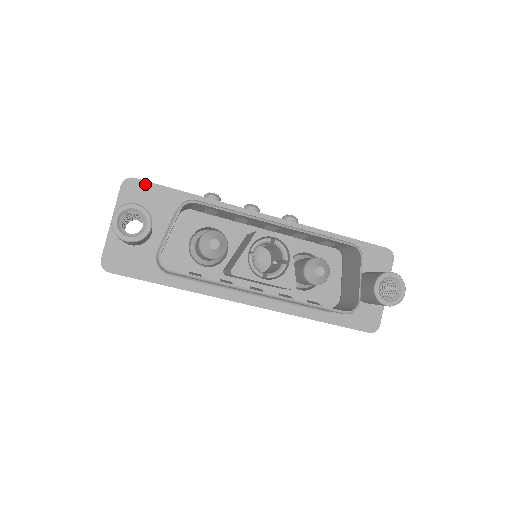
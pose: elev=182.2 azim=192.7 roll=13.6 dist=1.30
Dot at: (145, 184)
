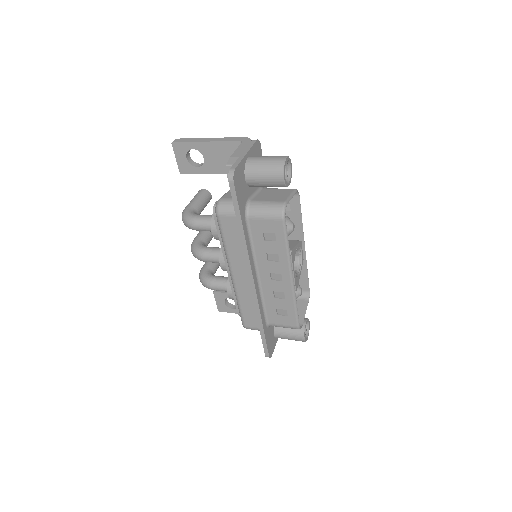
Dot at: (261, 154)
